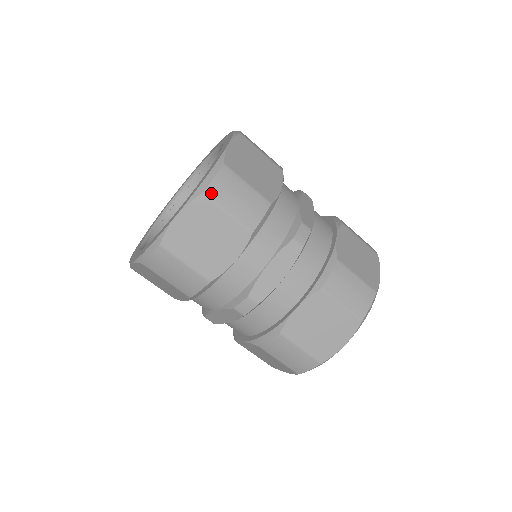
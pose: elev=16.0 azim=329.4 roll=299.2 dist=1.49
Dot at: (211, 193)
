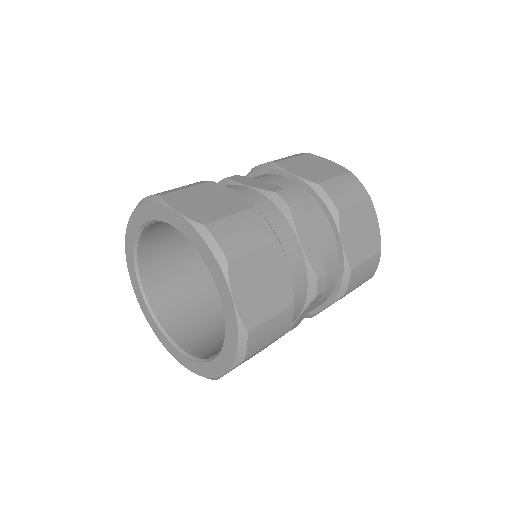
Dot at: (249, 355)
